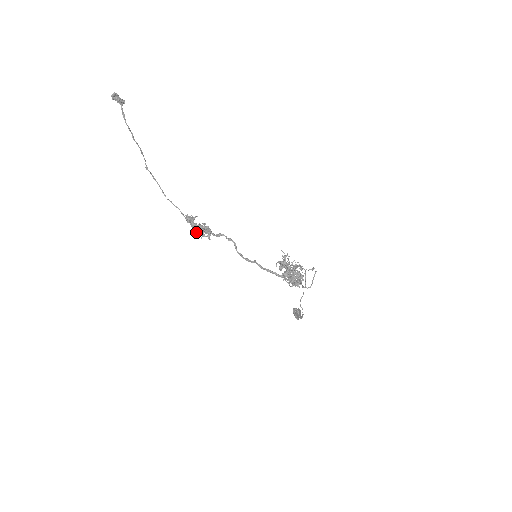
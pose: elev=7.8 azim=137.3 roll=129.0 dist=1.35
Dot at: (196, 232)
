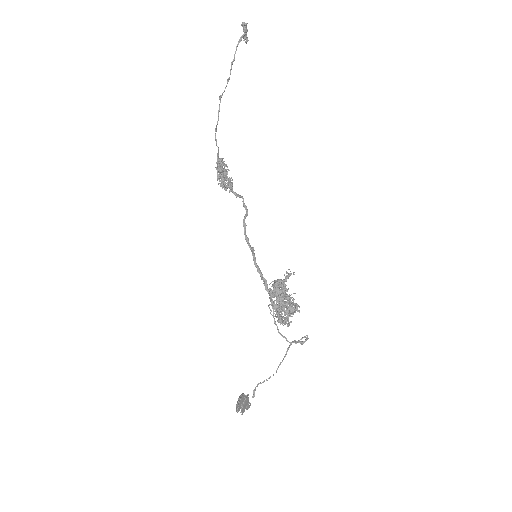
Dot at: (218, 174)
